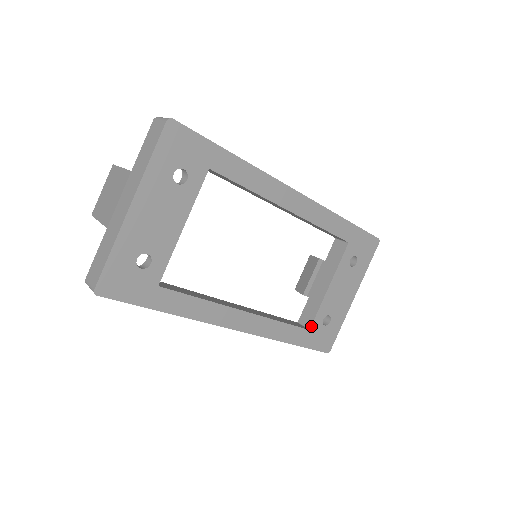
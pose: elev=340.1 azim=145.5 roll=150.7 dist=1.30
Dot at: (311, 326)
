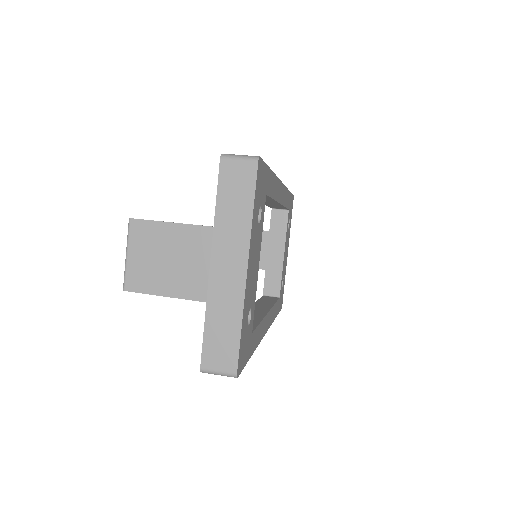
Dot at: (280, 294)
